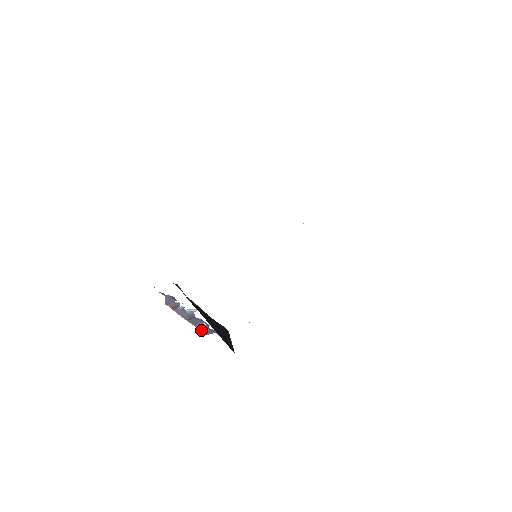
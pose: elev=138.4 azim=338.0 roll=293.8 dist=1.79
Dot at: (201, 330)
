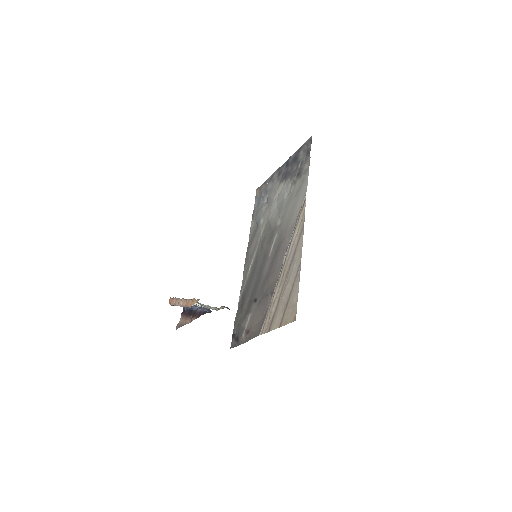
Dot at: occluded
